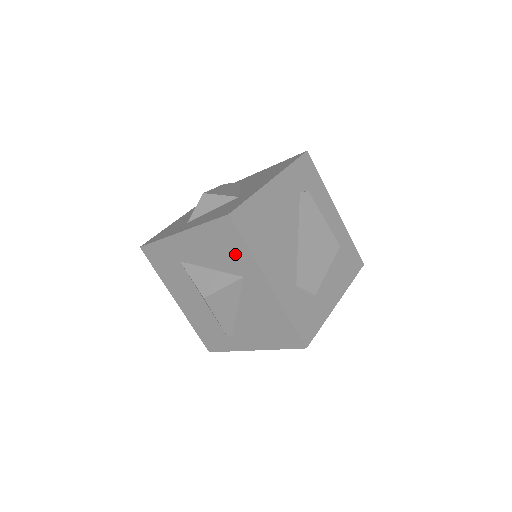
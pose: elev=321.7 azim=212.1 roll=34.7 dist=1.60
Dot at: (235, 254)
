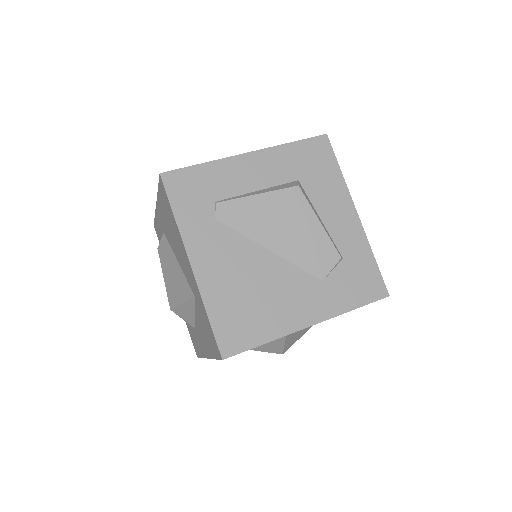
Dot at: occluded
